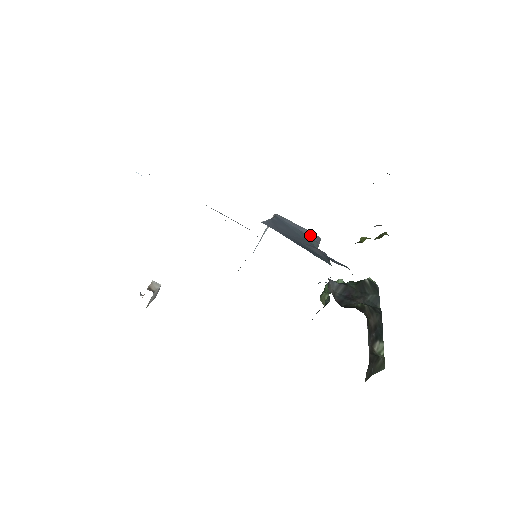
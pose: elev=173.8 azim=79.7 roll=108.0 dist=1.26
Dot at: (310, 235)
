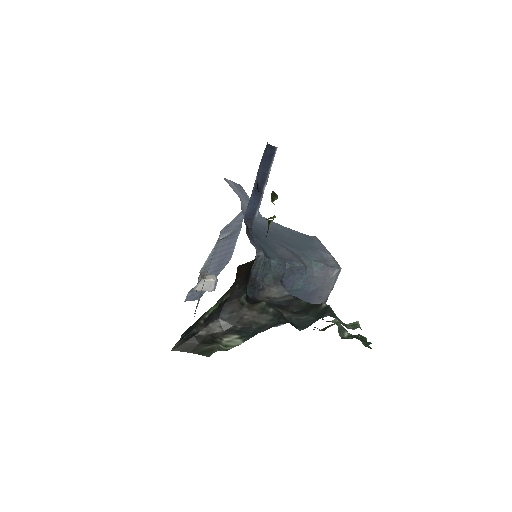
Dot at: (329, 260)
